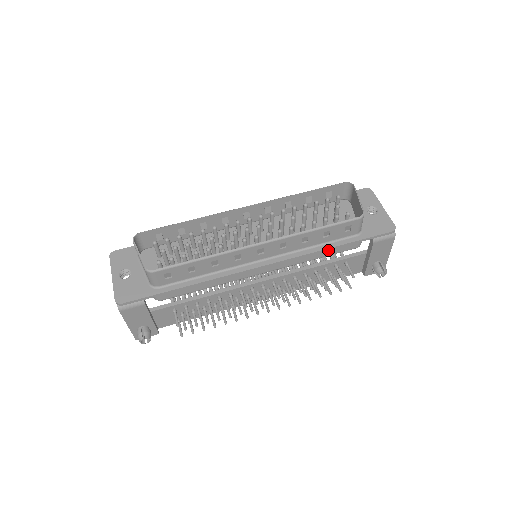
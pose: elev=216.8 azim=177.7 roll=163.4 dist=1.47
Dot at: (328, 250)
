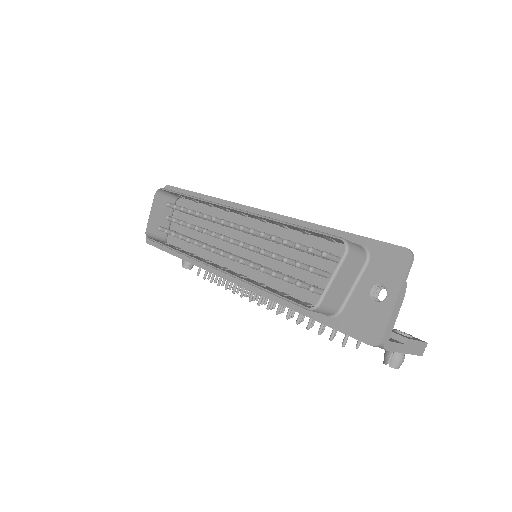
Dot at: (292, 309)
